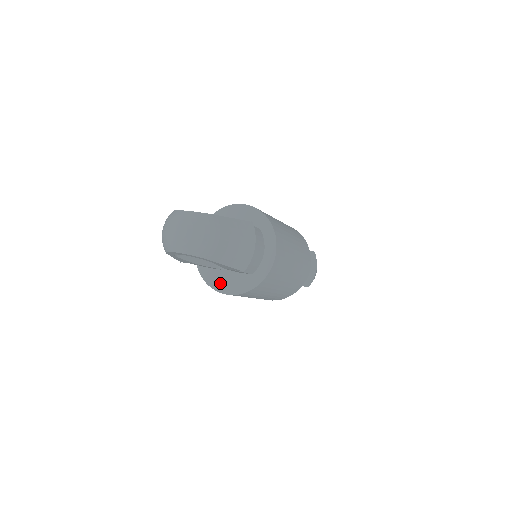
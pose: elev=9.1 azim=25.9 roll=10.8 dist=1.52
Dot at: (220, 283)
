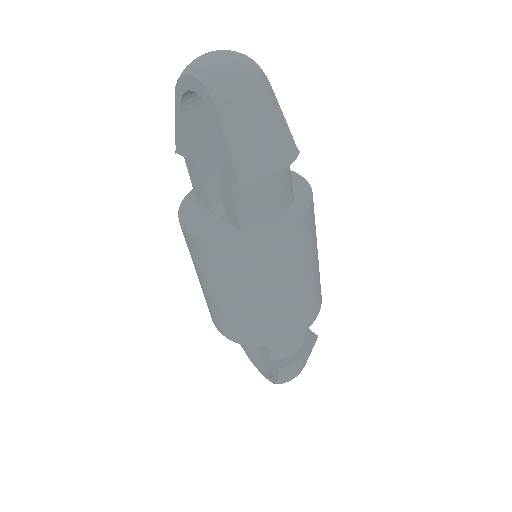
Dot at: (194, 221)
